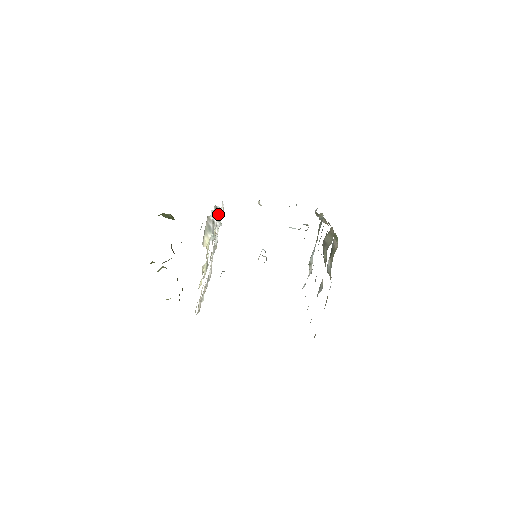
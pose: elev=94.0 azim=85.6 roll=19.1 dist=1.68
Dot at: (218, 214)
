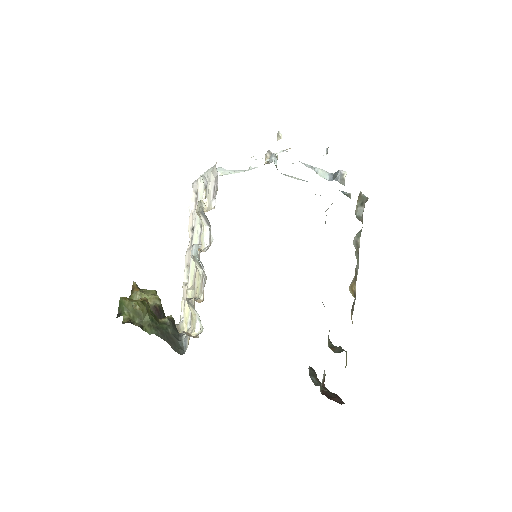
Dot at: (208, 221)
